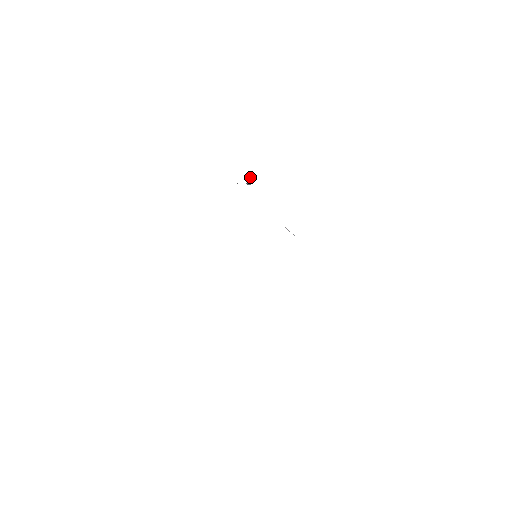
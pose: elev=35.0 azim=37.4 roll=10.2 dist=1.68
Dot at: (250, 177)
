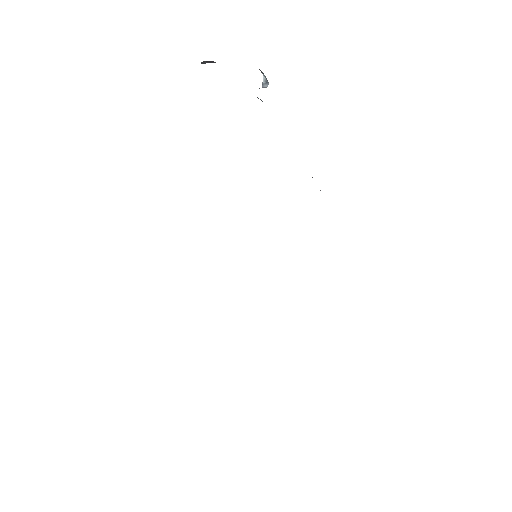
Dot at: (262, 82)
